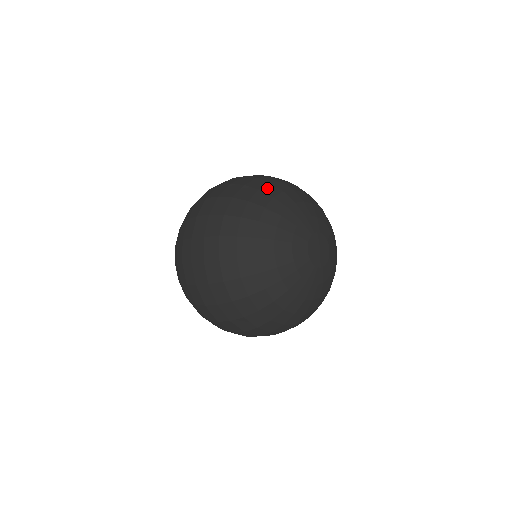
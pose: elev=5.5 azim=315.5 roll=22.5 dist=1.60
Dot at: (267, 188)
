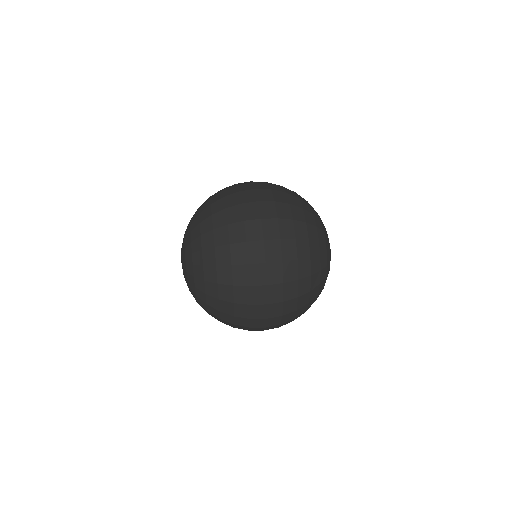
Dot at: (313, 267)
